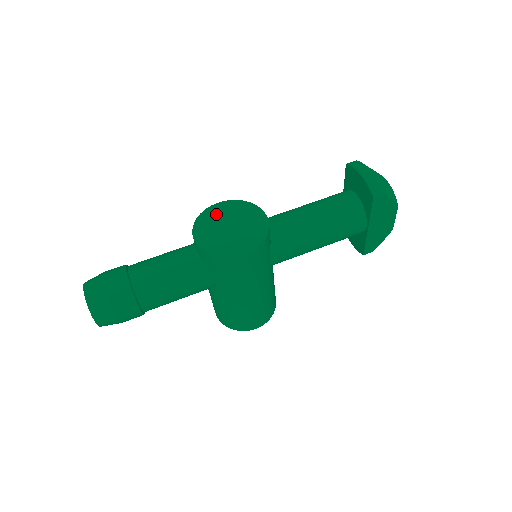
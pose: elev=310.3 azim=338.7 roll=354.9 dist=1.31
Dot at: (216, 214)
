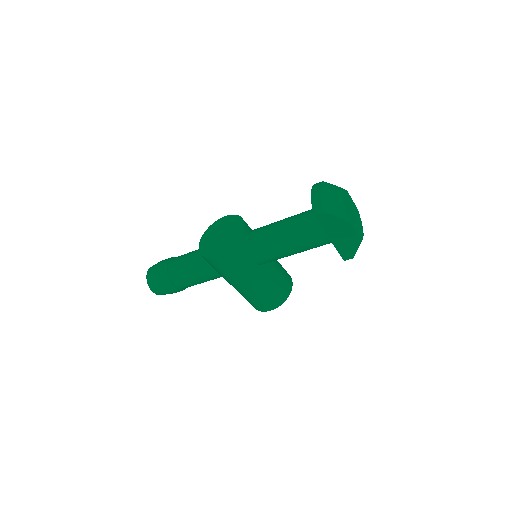
Dot at: (219, 225)
